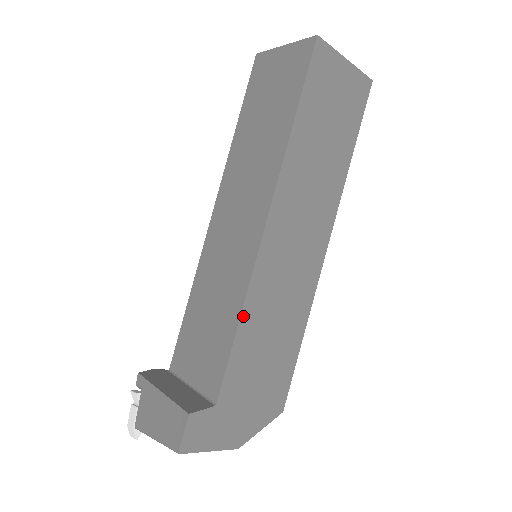
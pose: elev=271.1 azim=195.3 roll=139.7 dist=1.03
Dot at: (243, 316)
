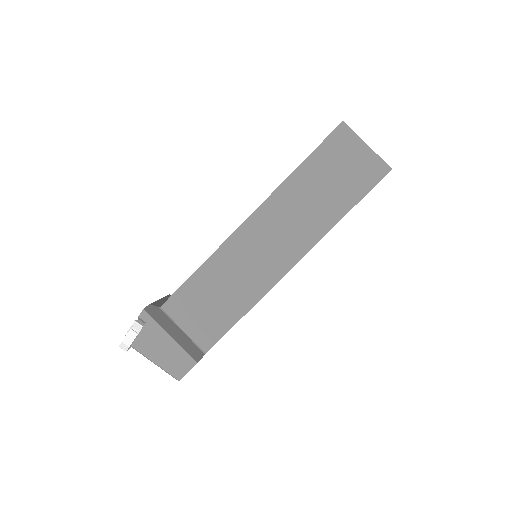
Dot at: occluded
